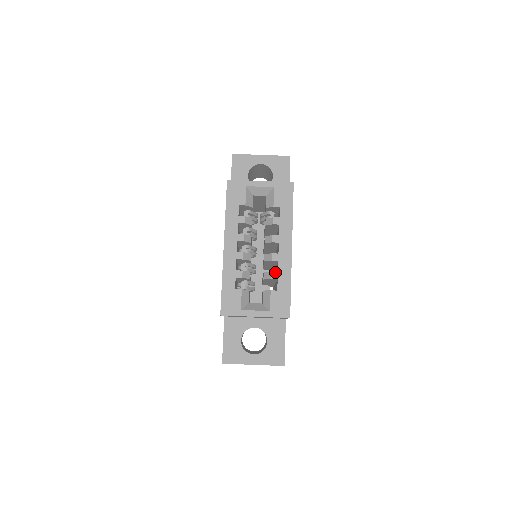
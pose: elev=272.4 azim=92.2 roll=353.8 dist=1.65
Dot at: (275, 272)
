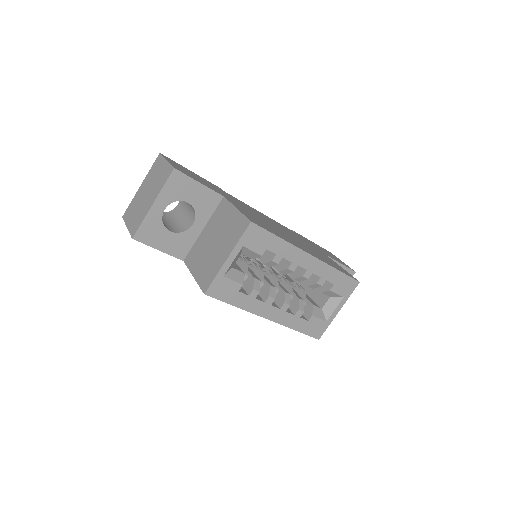
Dot at: (319, 280)
